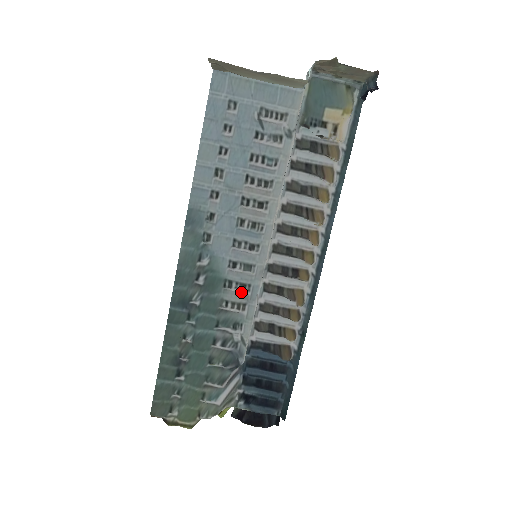
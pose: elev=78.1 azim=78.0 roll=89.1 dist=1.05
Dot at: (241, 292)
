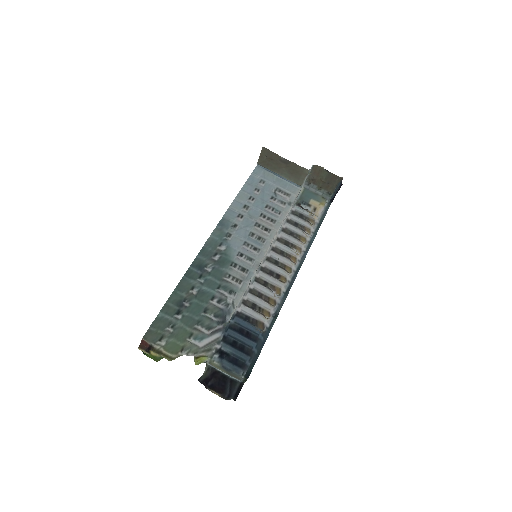
Dot at: (241, 273)
